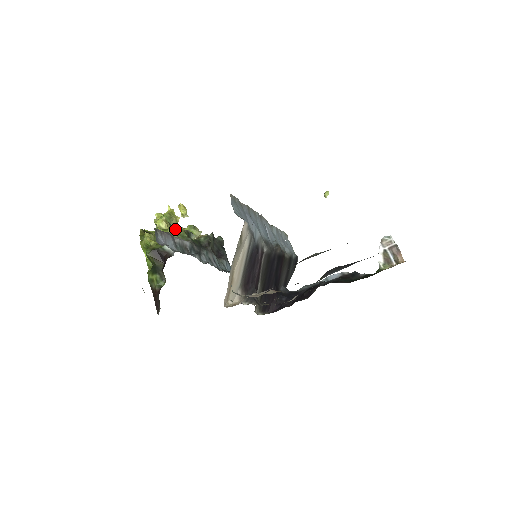
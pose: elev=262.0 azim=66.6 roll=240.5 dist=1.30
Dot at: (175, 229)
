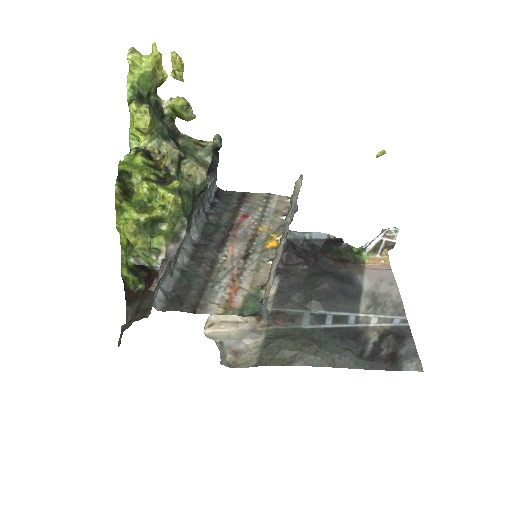
Dot at: (170, 207)
